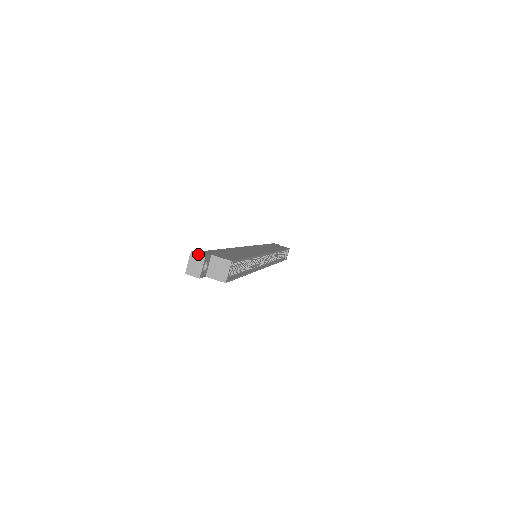
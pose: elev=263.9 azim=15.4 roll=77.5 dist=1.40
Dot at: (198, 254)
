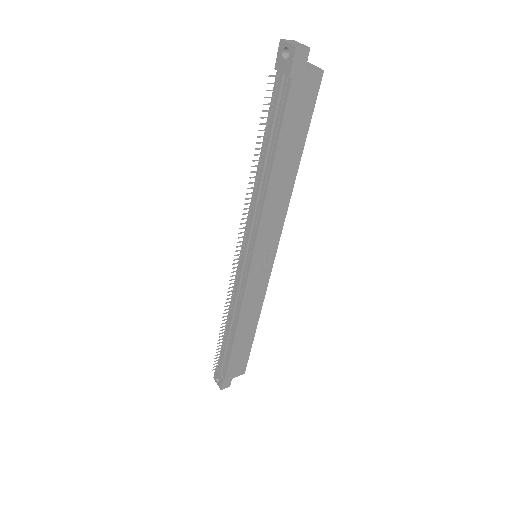
Dot at: (288, 40)
